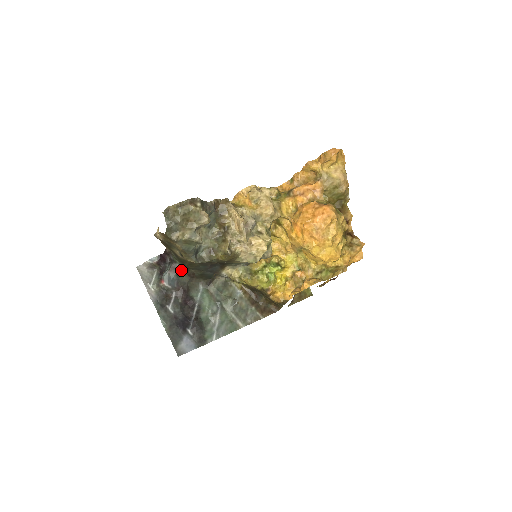
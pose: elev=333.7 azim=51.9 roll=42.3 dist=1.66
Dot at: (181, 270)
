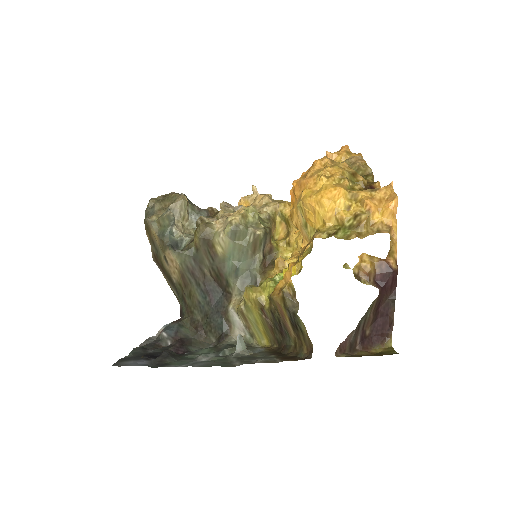
Dot at: (187, 321)
